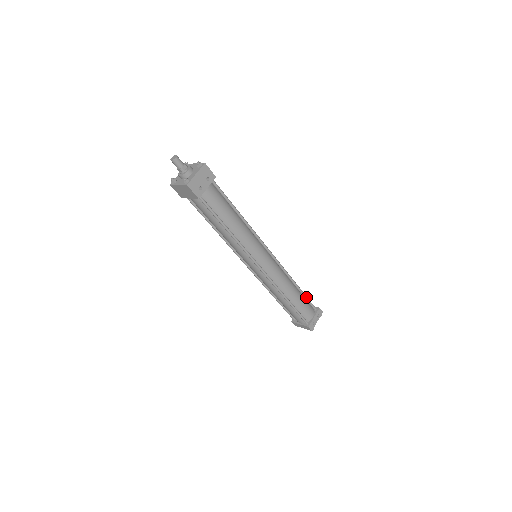
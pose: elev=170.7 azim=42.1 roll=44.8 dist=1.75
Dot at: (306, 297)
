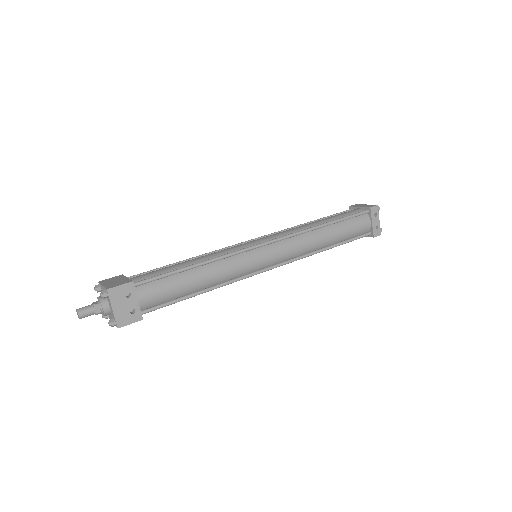
Dot at: (346, 219)
